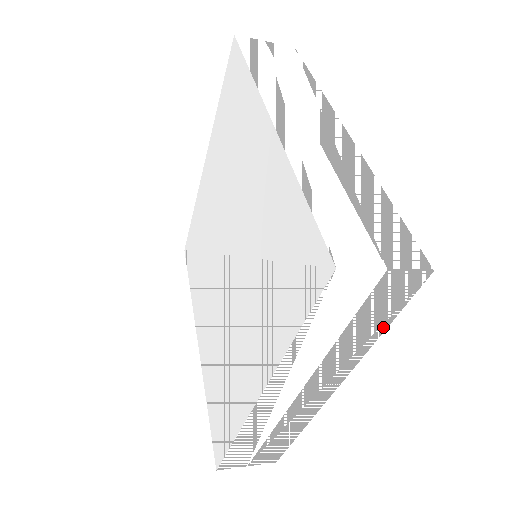
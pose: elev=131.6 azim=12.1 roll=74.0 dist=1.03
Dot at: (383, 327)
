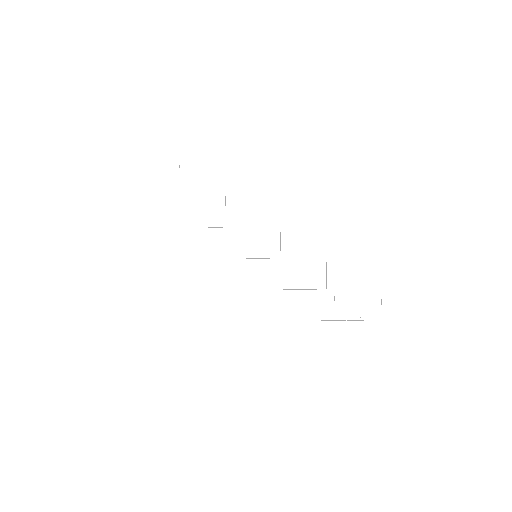
Dot at: occluded
